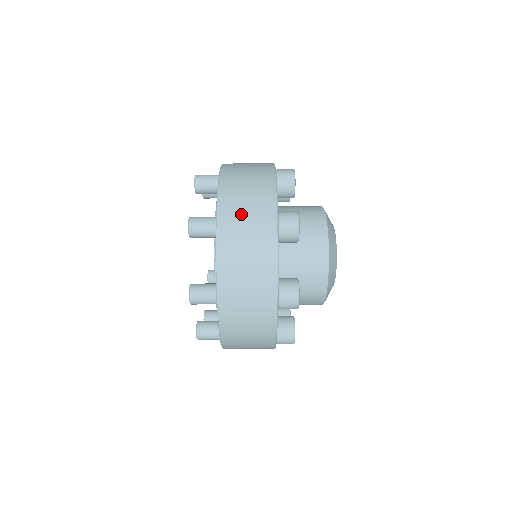
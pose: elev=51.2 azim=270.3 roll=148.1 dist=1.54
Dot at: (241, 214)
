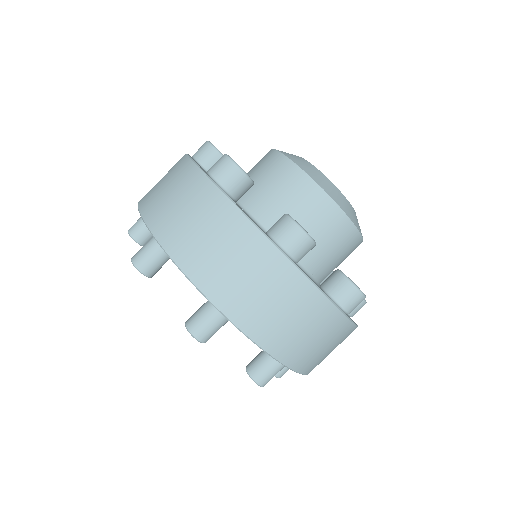
Dot at: (169, 205)
